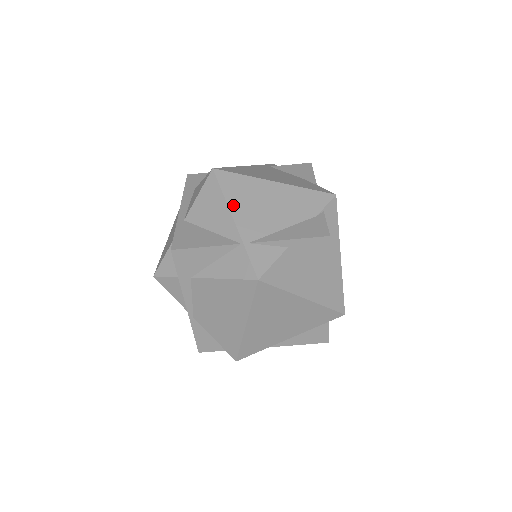
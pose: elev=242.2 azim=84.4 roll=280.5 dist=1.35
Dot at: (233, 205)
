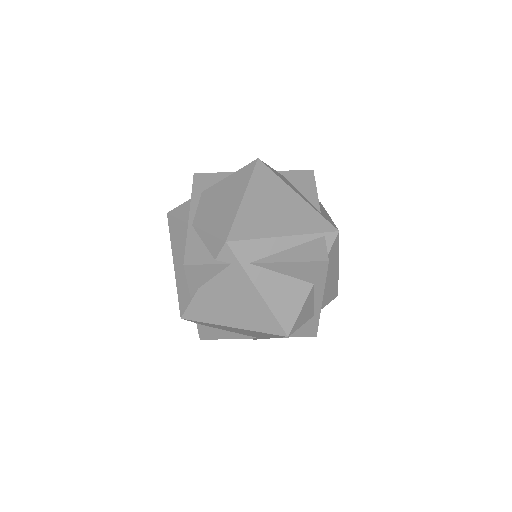
Dot at: occluded
